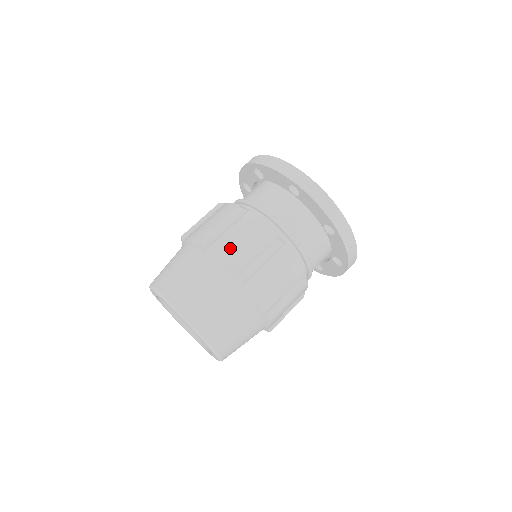
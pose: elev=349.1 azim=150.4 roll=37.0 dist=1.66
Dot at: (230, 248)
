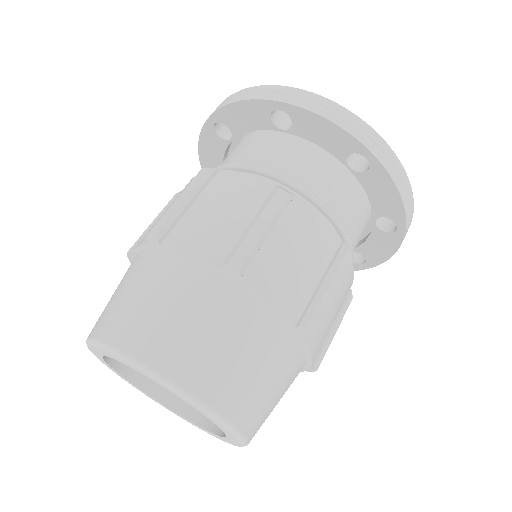
Dot at: (202, 226)
